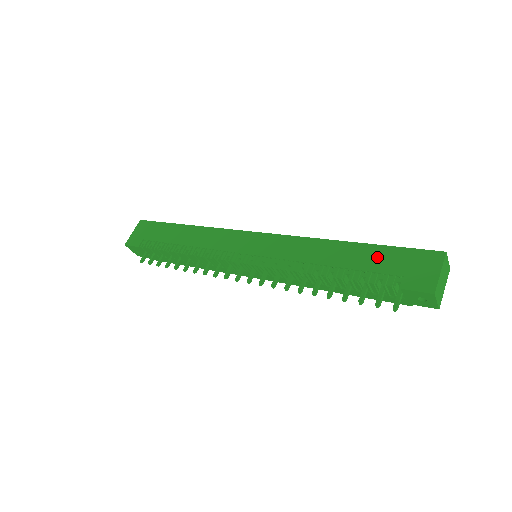
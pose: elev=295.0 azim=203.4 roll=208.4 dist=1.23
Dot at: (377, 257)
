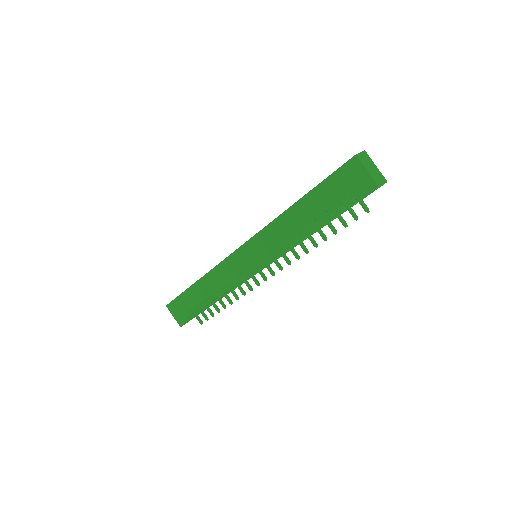
Dot at: (323, 196)
